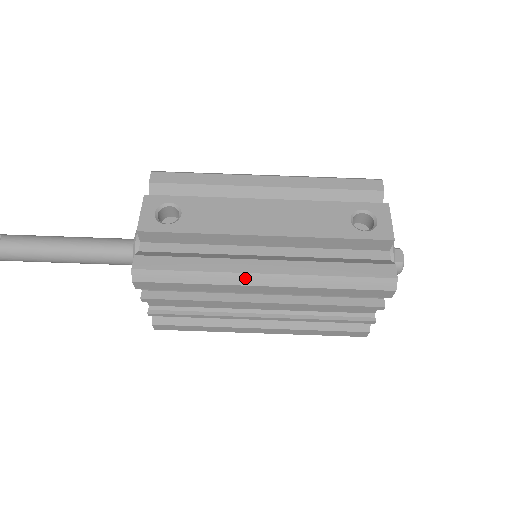
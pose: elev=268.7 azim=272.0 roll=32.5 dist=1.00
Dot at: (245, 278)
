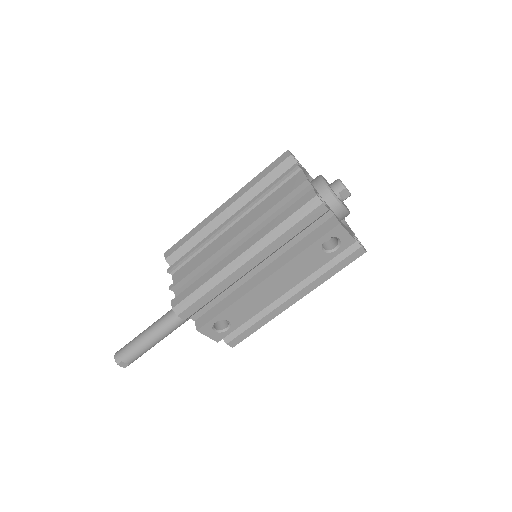
Dot at: occluded
